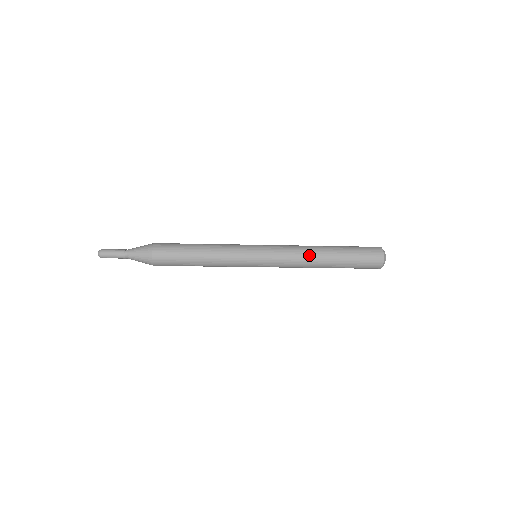
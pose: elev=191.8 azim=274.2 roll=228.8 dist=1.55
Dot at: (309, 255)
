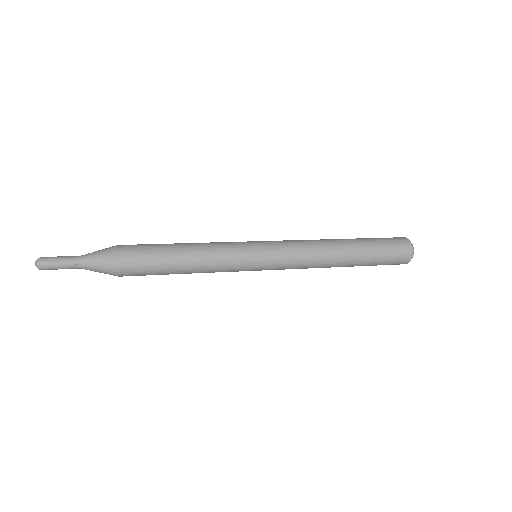
Dot at: (325, 258)
